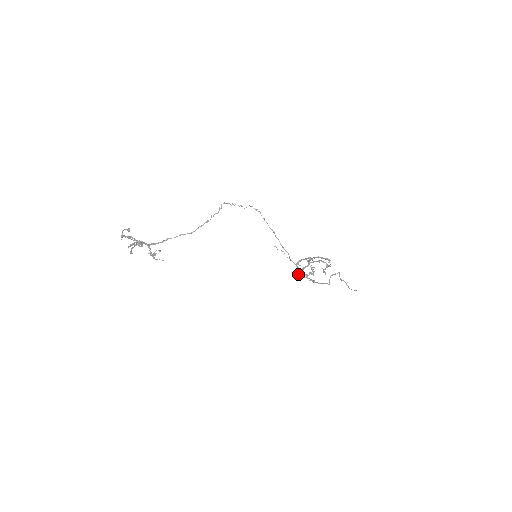
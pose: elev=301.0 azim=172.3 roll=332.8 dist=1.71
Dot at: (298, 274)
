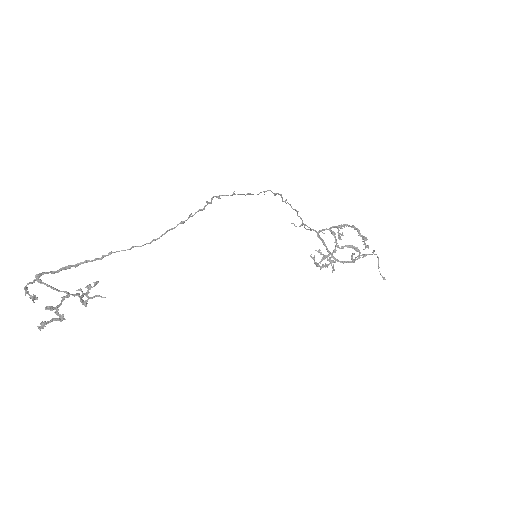
Dot at: occluded
